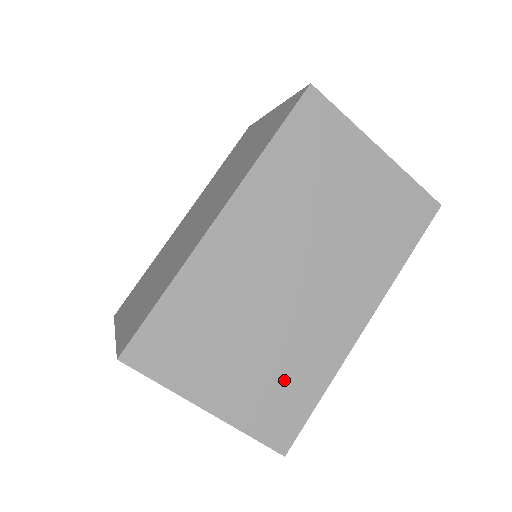
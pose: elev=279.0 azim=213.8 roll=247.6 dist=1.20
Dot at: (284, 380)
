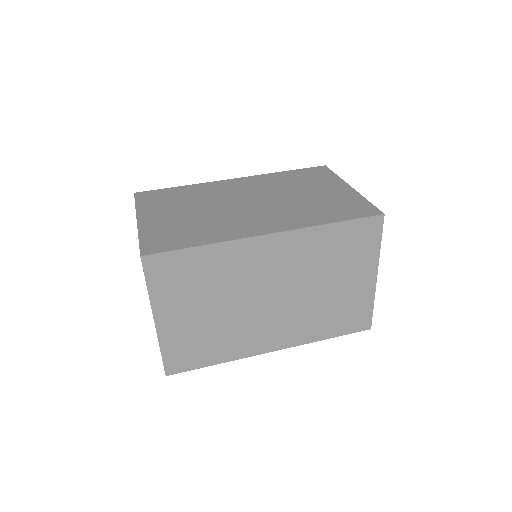
Dot at: (207, 341)
